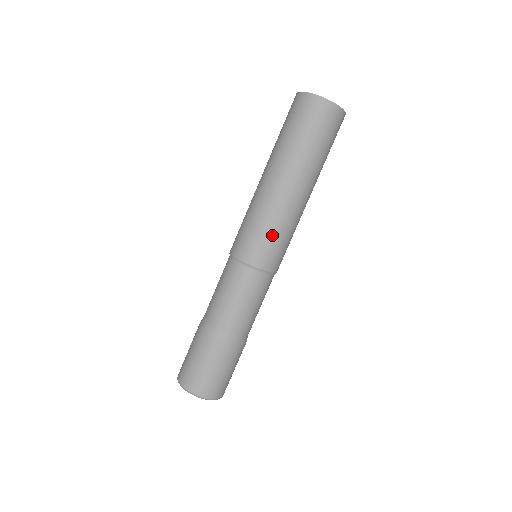
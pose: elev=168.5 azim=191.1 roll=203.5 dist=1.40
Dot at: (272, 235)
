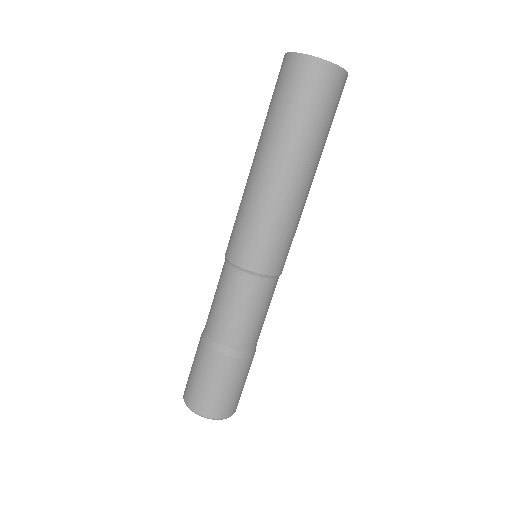
Dot at: (290, 237)
